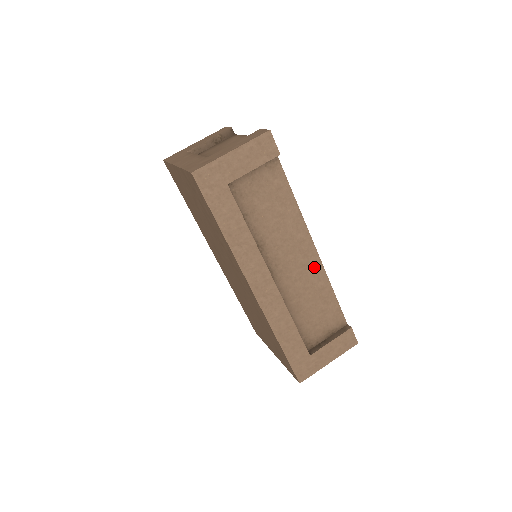
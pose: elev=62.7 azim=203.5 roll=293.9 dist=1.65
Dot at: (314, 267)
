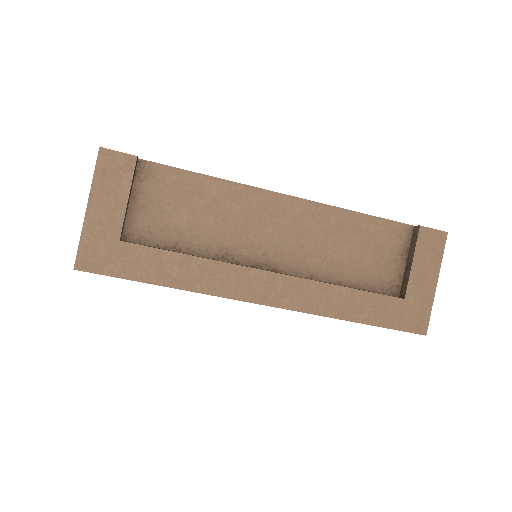
Dot at: (307, 213)
